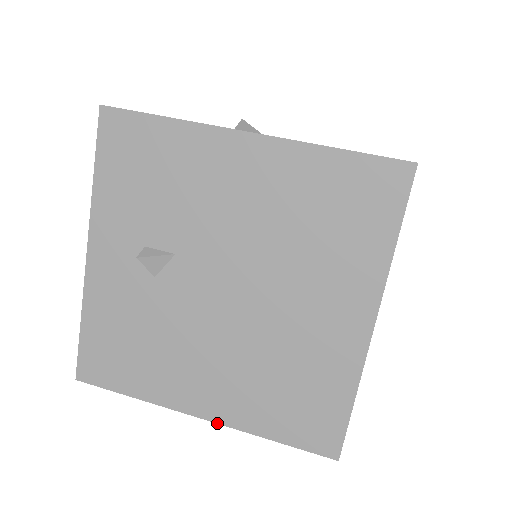
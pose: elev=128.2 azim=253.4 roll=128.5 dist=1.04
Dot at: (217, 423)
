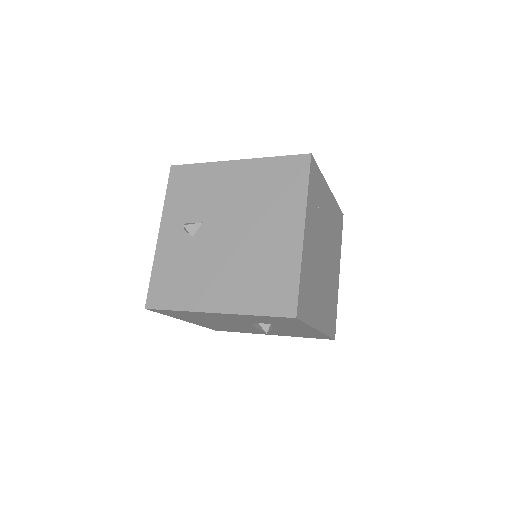
Dot at: (225, 313)
